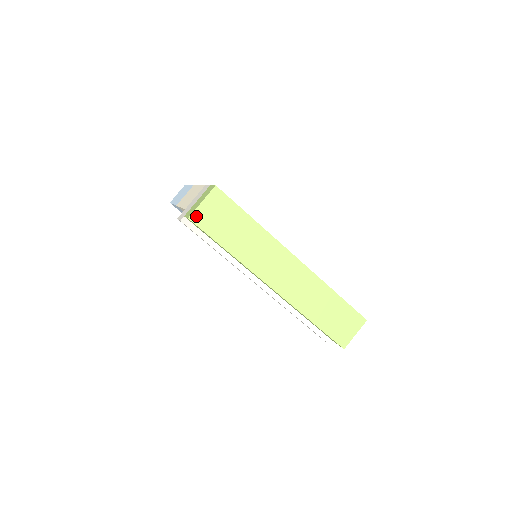
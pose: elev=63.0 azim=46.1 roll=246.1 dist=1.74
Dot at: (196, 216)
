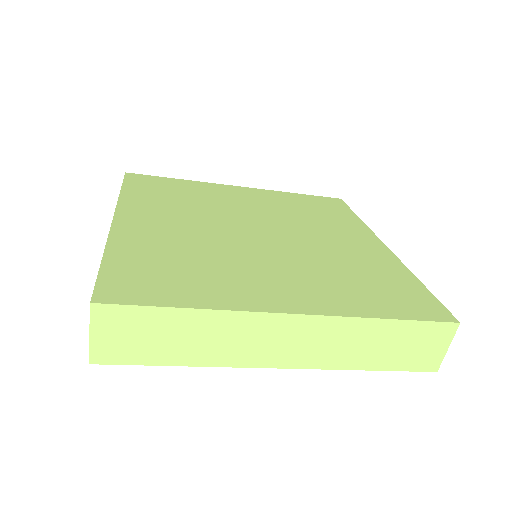
Dot at: (97, 355)
